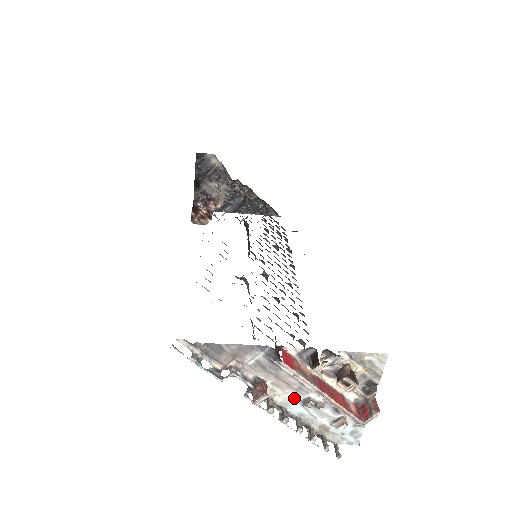
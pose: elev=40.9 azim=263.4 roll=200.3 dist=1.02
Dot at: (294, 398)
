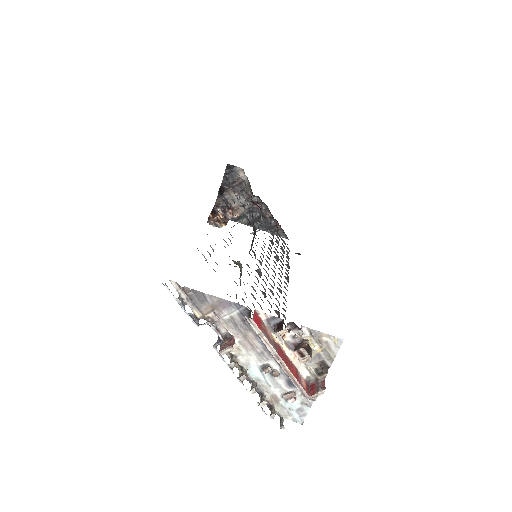
Dot at: (255, 361)
